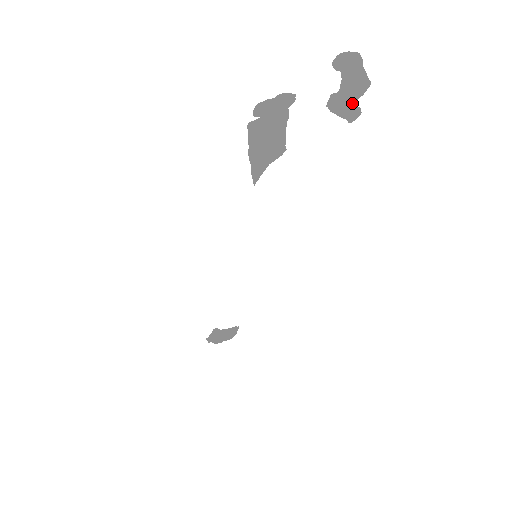
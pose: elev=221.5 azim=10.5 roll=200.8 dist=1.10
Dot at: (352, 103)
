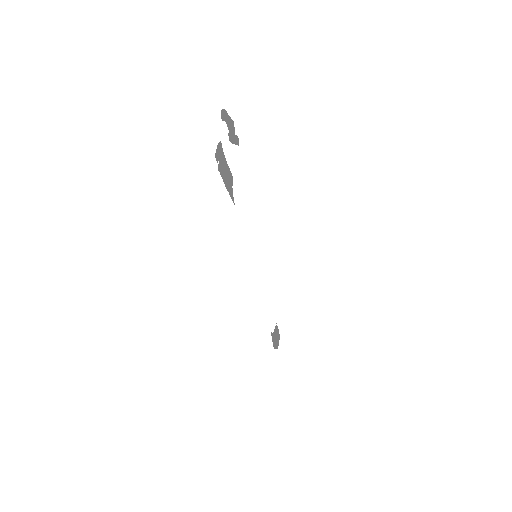
Dot at: (234, 135)
